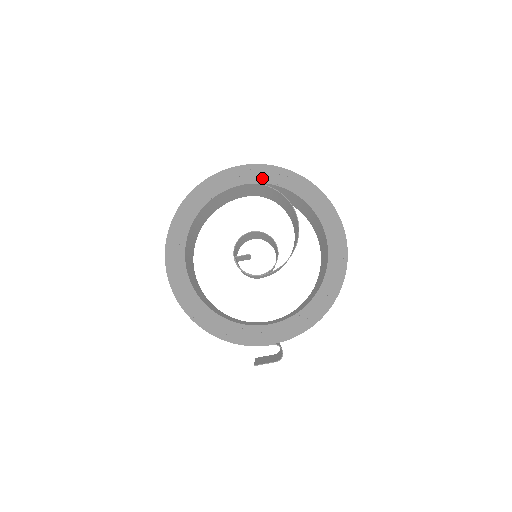
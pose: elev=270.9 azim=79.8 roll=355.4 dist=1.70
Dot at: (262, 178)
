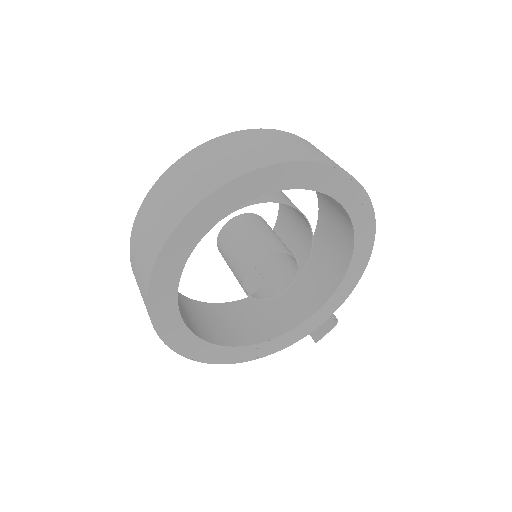
Dot at: (232, 203)
